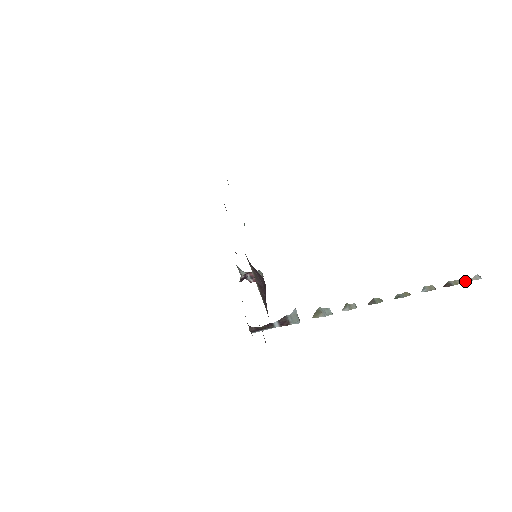
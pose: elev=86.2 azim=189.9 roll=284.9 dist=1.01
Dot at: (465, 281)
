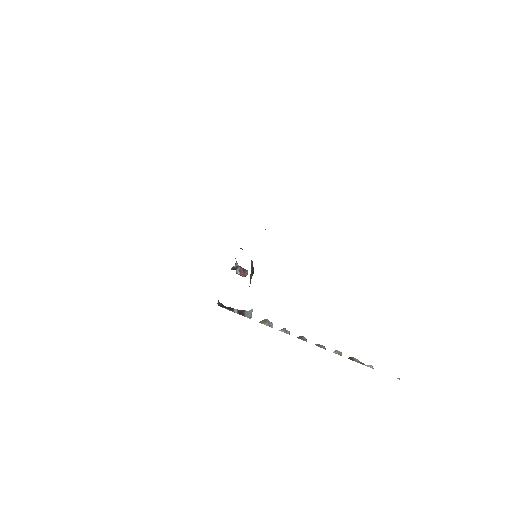
Dot at: (363, 364)
